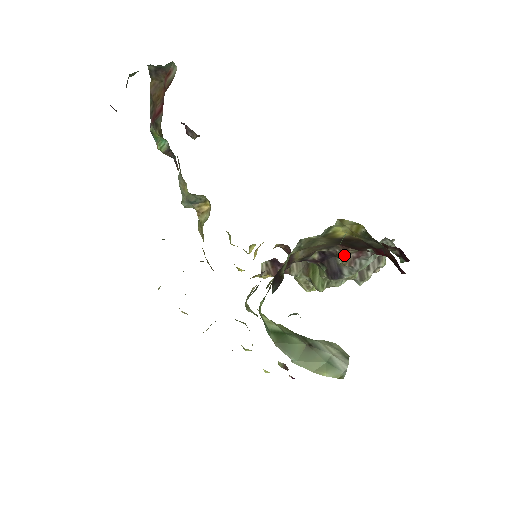
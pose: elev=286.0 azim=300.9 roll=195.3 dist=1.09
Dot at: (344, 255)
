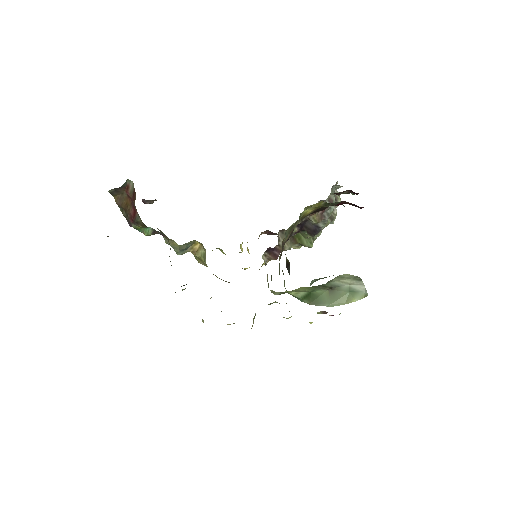
Dot at: (314, 217)
